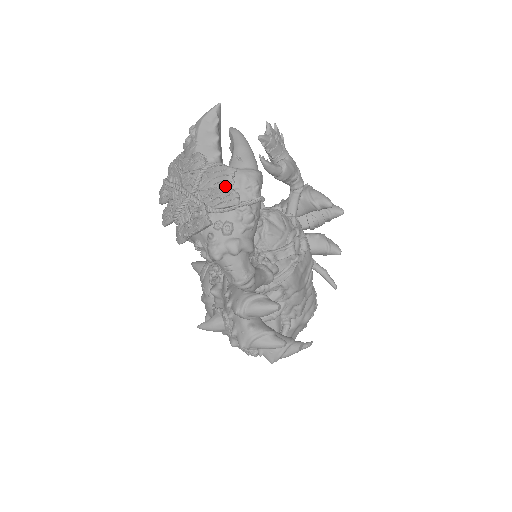
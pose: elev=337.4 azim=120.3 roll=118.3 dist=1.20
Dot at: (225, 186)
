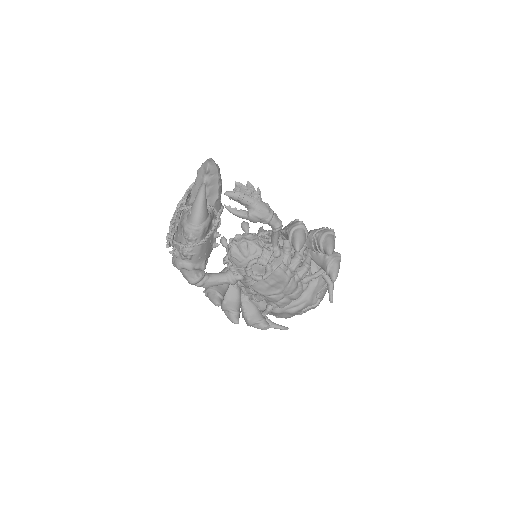
Dot at: (172, 231)
